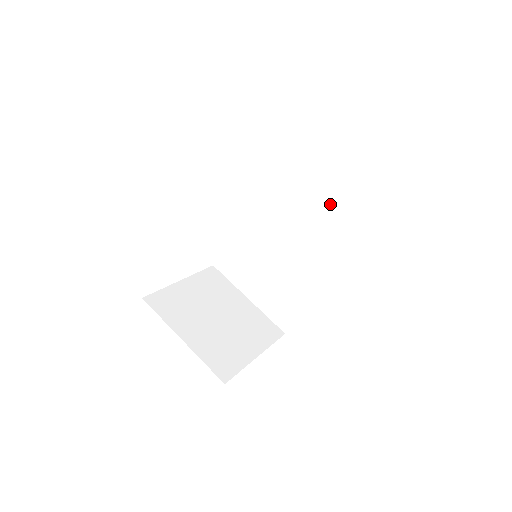
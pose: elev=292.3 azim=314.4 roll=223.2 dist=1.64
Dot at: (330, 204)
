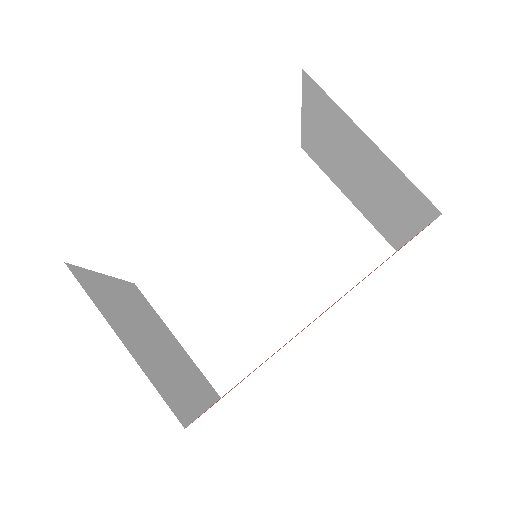
Dot at: (336, 233)
